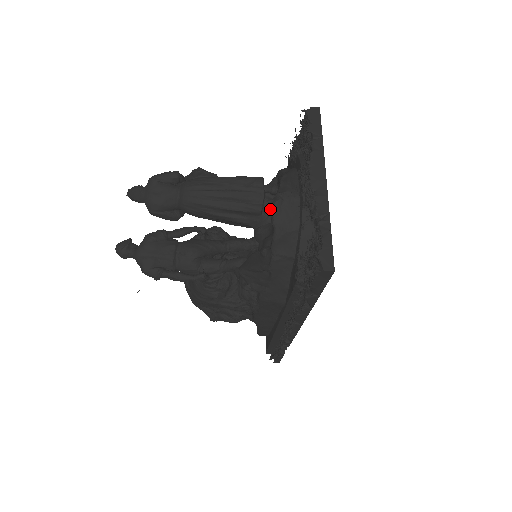
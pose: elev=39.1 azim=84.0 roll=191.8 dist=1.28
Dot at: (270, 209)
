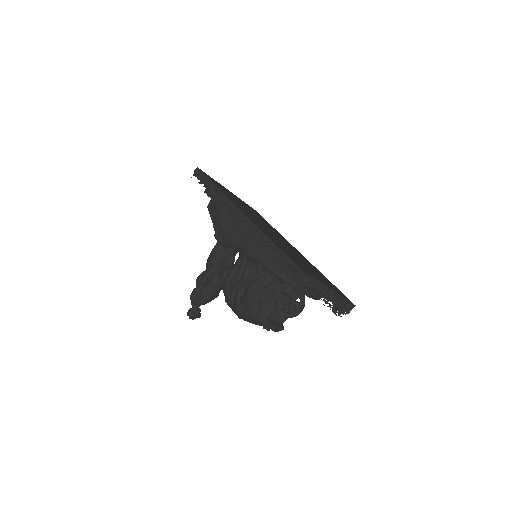
Dot at: occluded
